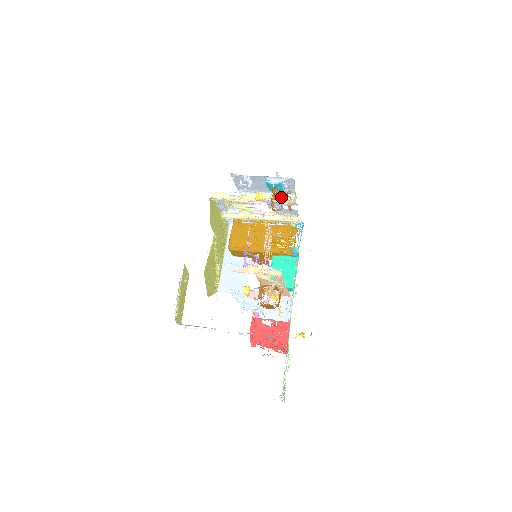
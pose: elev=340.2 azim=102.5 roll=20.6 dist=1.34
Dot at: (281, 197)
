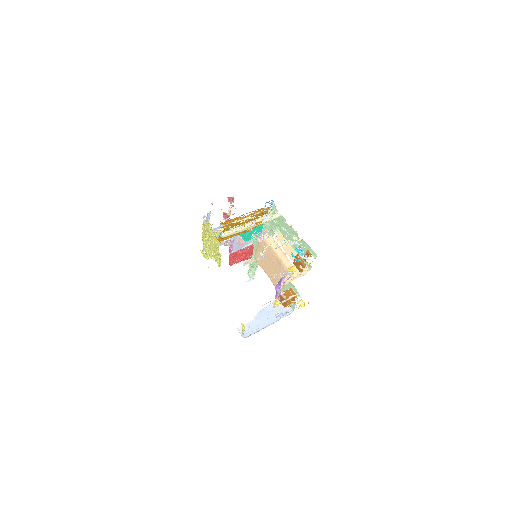
Dot at: occluded
